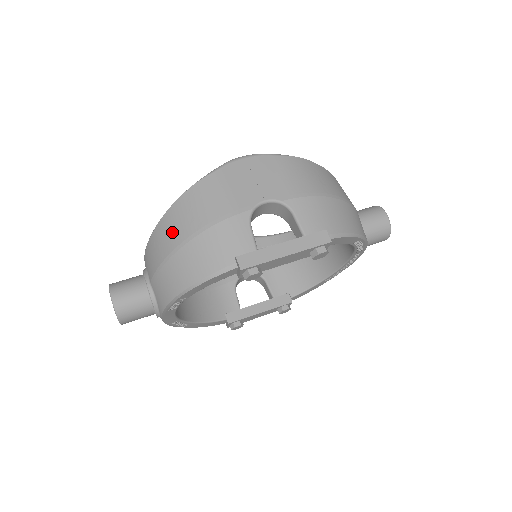
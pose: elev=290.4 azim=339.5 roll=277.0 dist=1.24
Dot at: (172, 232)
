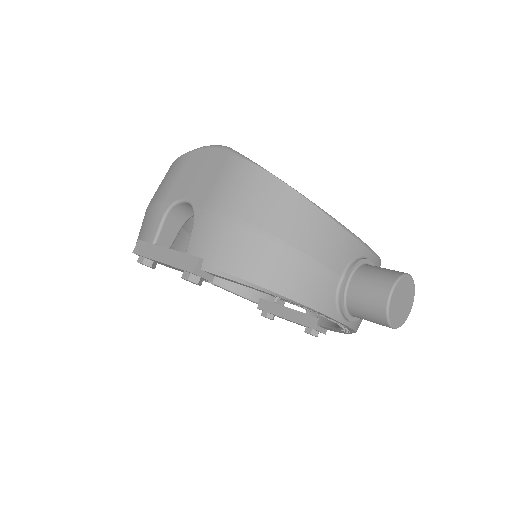
Dot at: occluded
